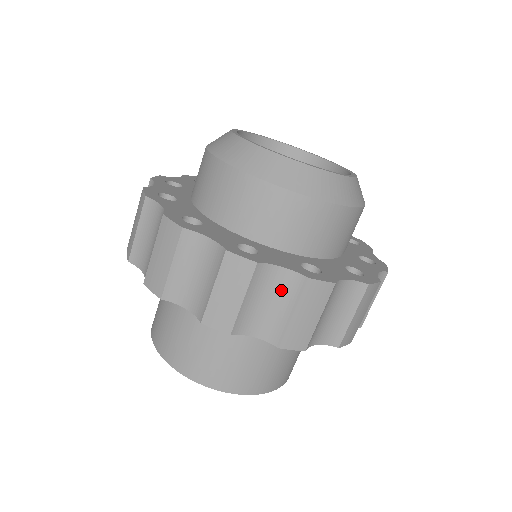
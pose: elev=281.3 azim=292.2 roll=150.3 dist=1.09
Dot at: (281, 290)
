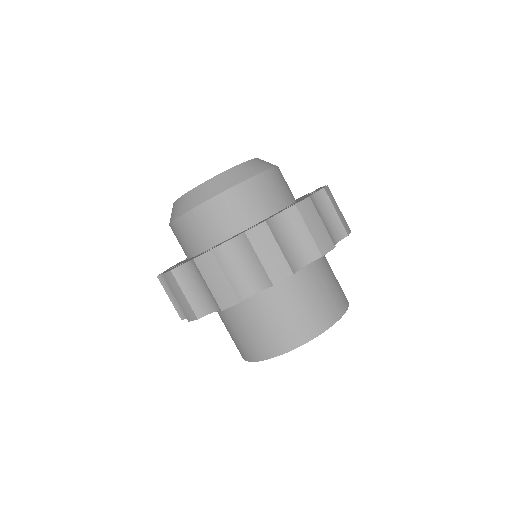
Dot at: (290, 226)
